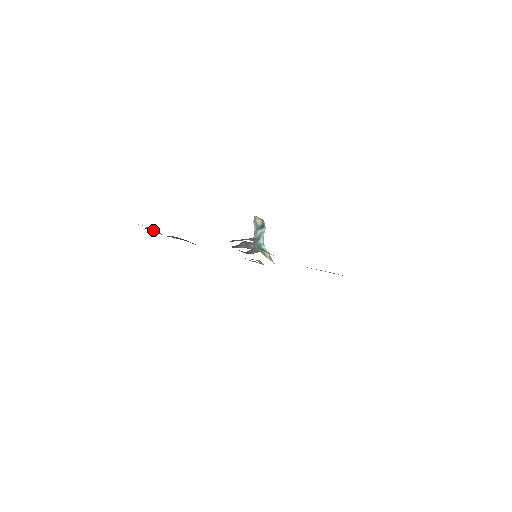
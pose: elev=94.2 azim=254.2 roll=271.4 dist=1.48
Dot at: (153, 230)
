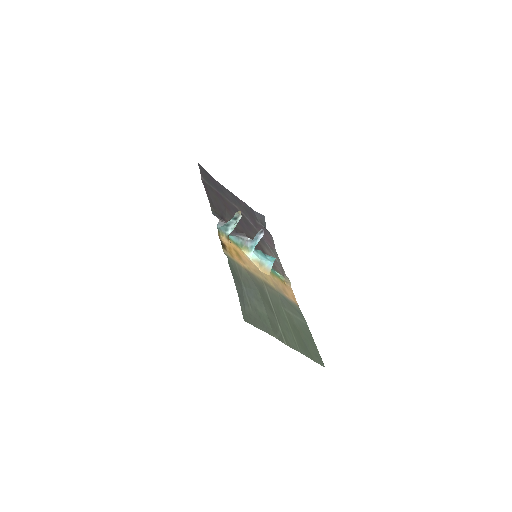
Dot at: (260, 216)
